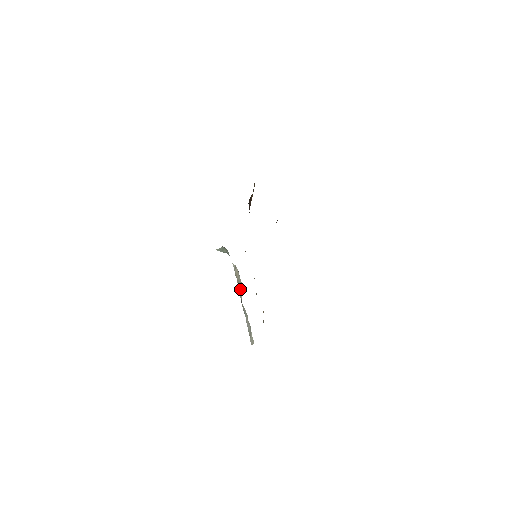
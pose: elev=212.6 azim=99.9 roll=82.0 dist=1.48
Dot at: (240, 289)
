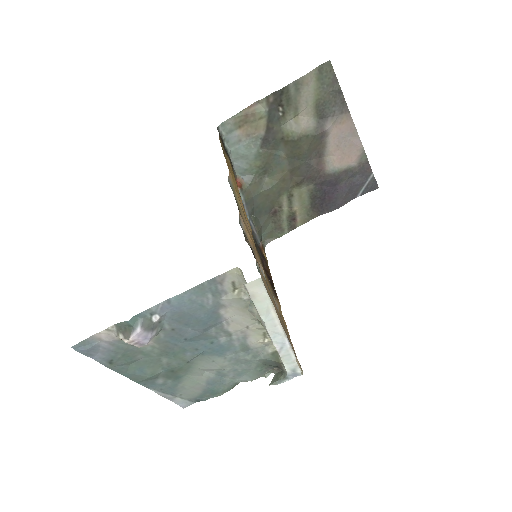
Dot at: occluded
